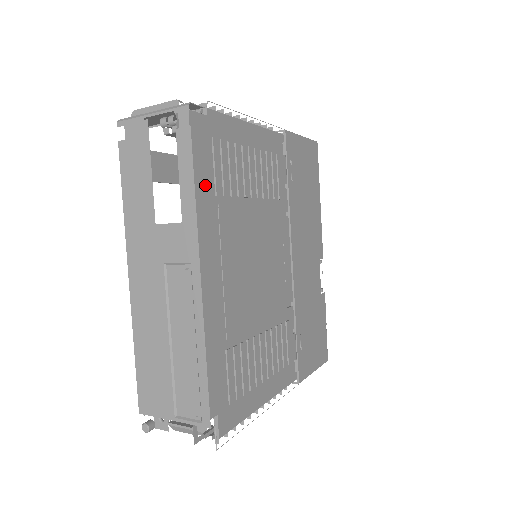
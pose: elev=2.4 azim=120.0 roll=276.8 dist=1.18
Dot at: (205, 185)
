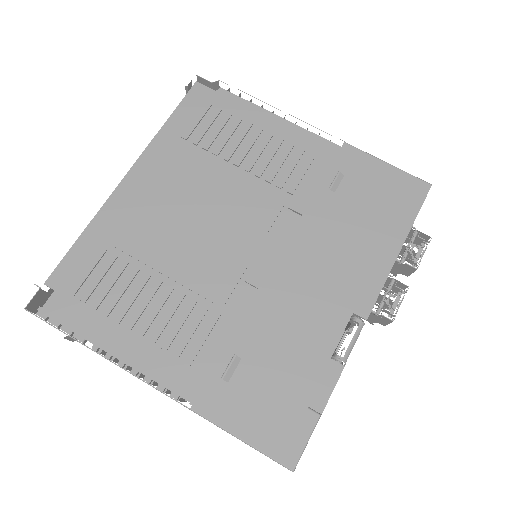
Dot at: (179, 129)
